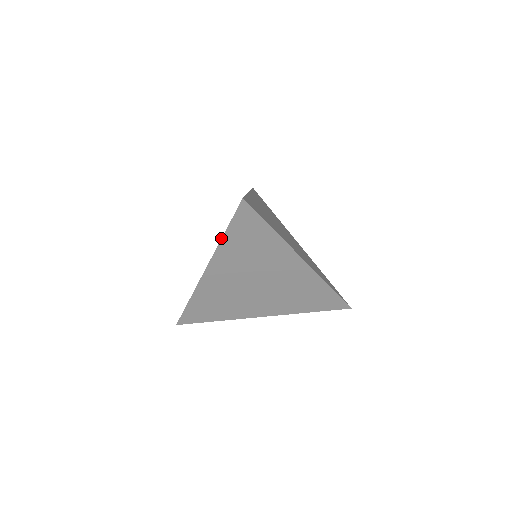
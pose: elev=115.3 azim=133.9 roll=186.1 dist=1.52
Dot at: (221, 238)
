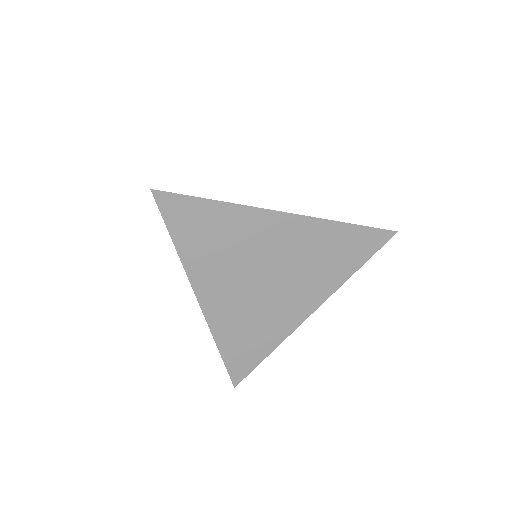
Dot at: occluded
